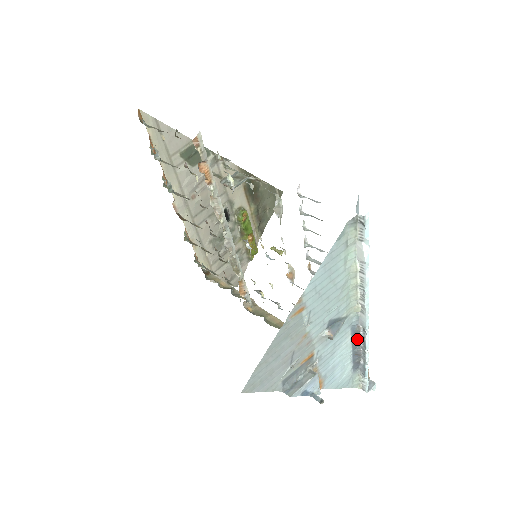
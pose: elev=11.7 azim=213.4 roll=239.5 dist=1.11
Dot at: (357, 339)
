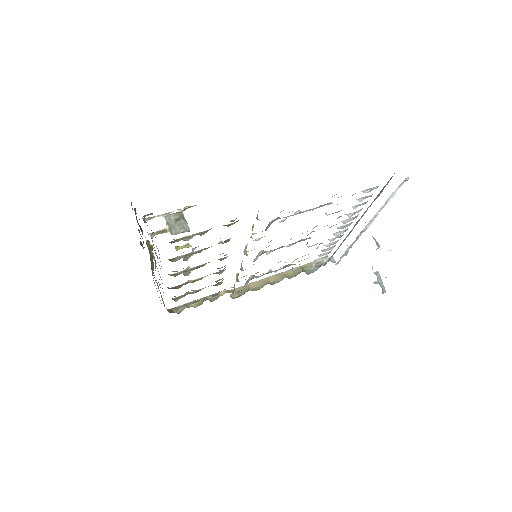
Dot at: occluded
